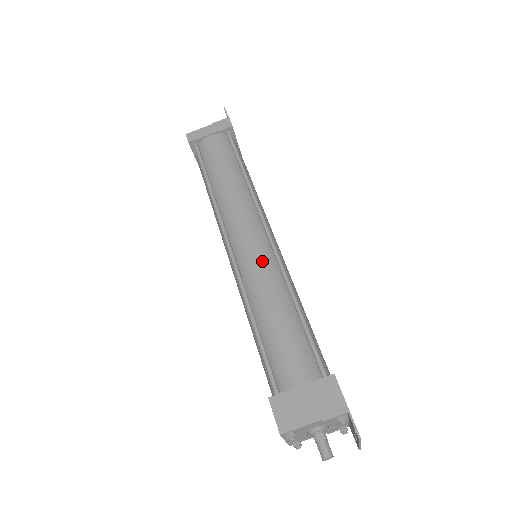
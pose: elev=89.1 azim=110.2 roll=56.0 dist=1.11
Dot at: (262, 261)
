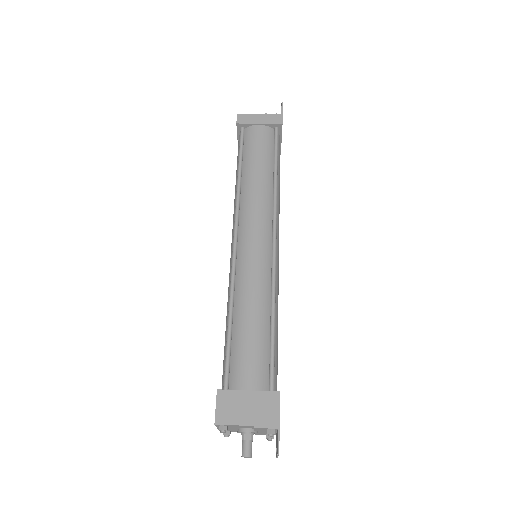
Dot at: (259, 266)
